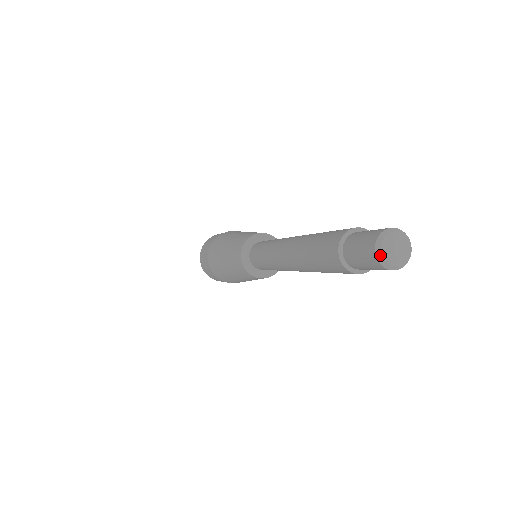
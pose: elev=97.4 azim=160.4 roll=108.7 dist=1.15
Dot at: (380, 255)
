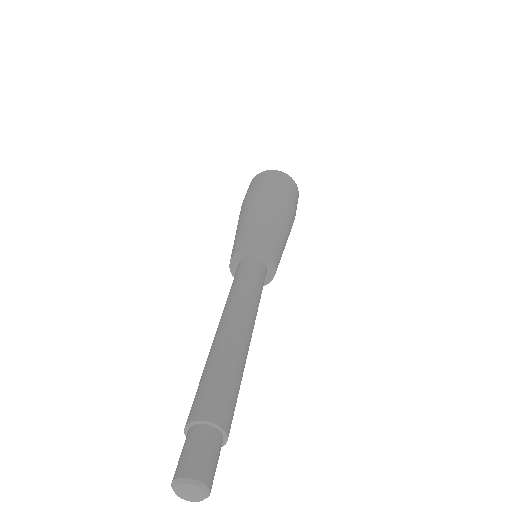
Dot at: (177, 495)
